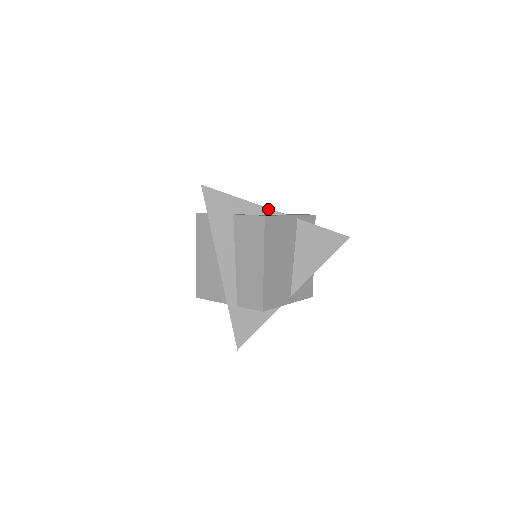
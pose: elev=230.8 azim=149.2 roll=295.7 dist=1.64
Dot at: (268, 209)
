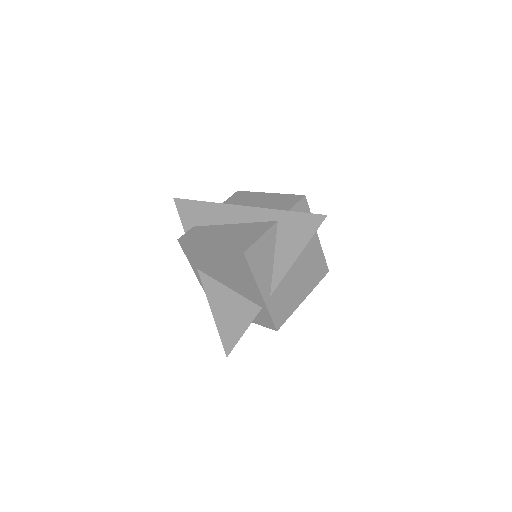
Dot at: occluded
